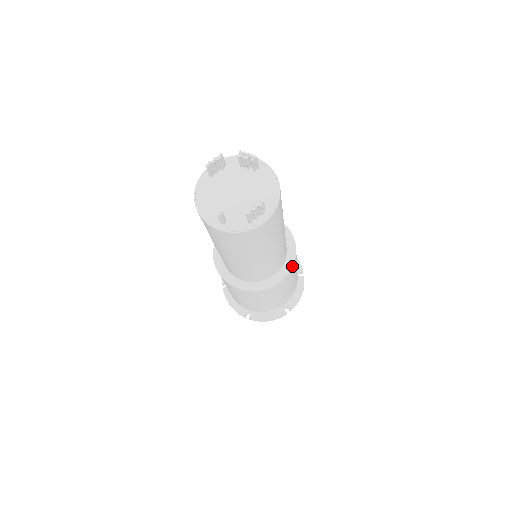
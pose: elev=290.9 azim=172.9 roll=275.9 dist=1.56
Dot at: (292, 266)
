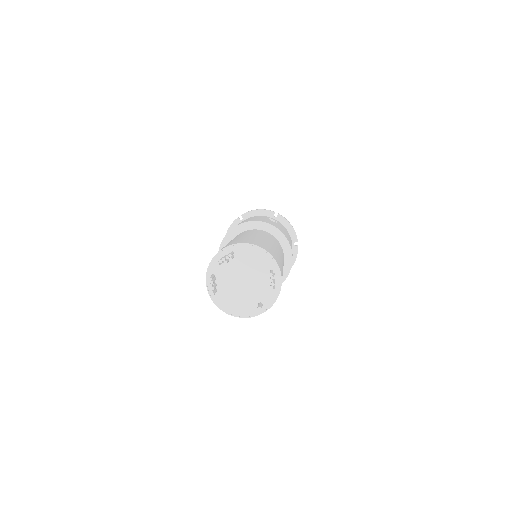
Dot at: (286, 239)
